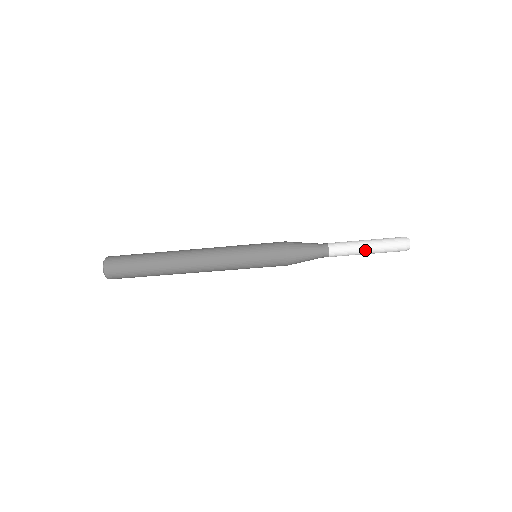
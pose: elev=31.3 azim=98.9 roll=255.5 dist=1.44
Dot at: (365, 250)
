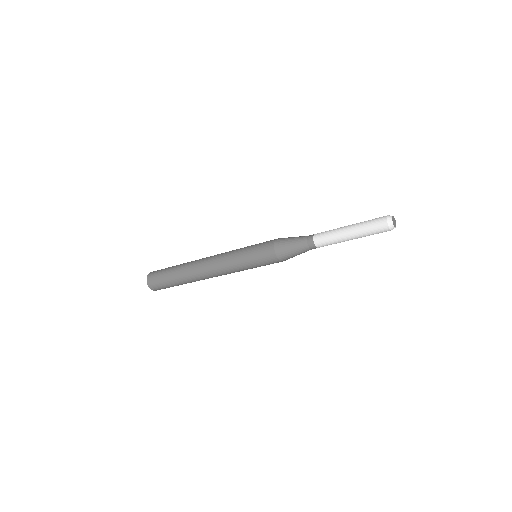
Dot at: (346, 232)
